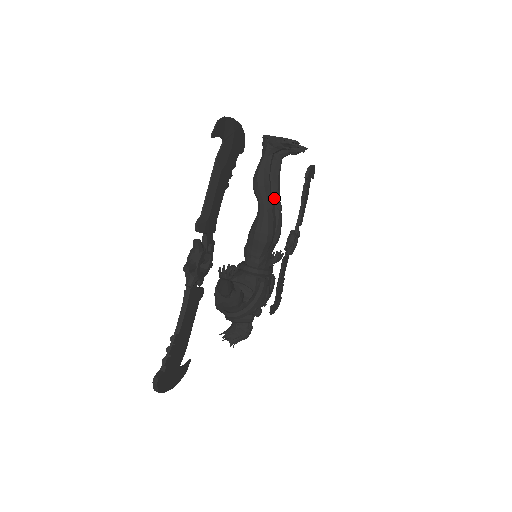
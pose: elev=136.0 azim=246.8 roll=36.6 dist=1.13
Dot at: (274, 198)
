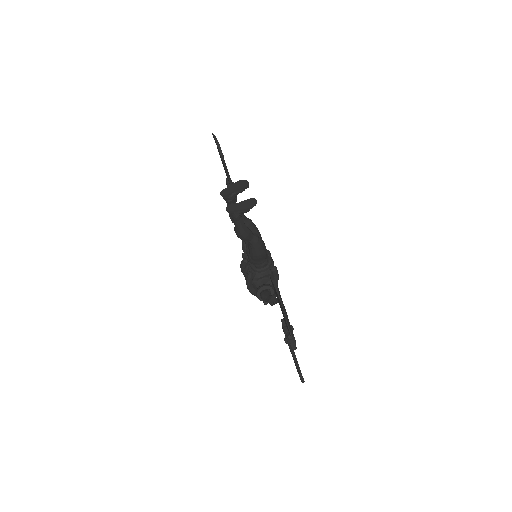
Dot at: (246, 223)
